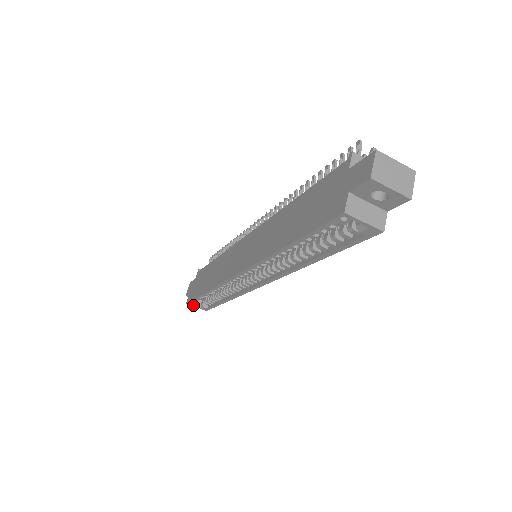
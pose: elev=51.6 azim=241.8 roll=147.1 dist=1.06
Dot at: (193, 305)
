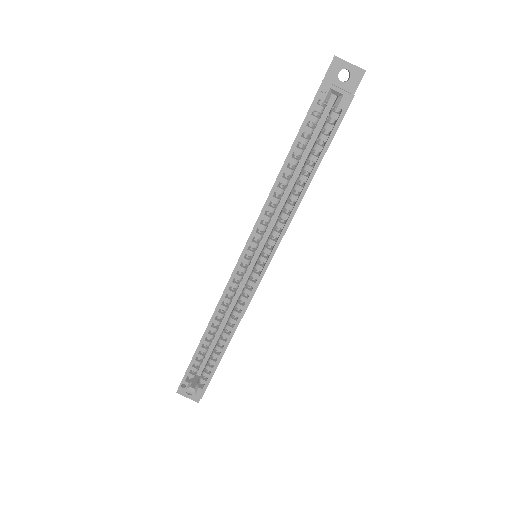
Dot at: (186, 389)
